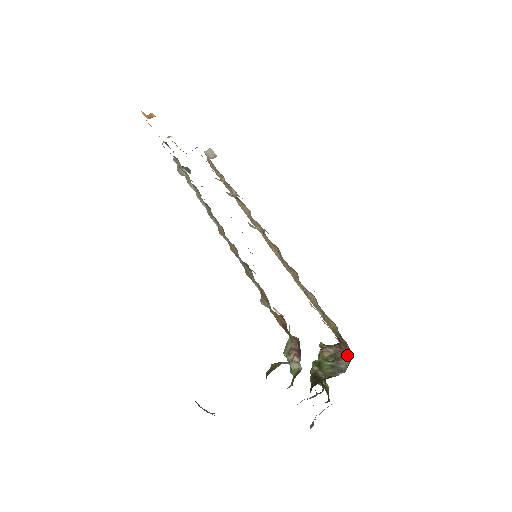
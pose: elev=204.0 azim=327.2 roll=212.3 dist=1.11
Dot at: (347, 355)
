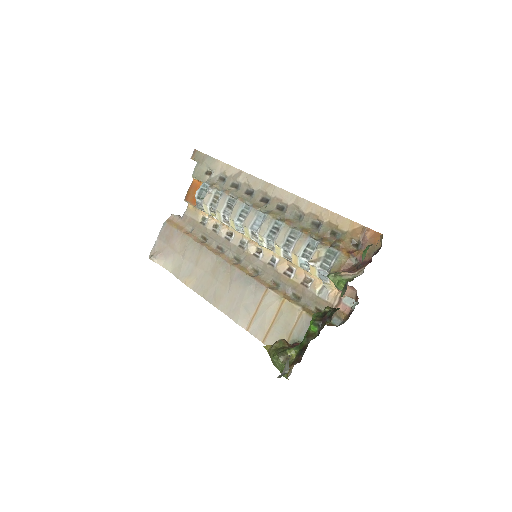
Dot at: occluded
